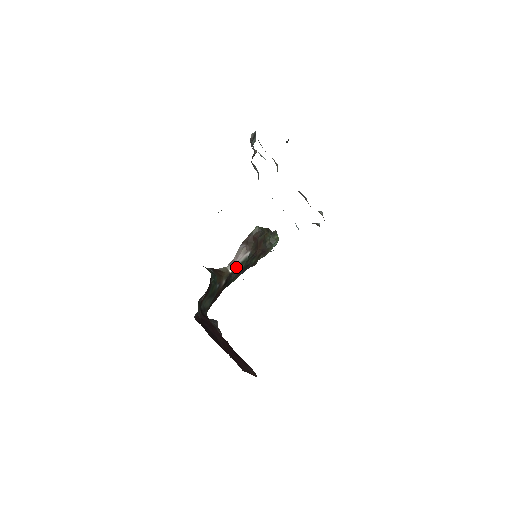
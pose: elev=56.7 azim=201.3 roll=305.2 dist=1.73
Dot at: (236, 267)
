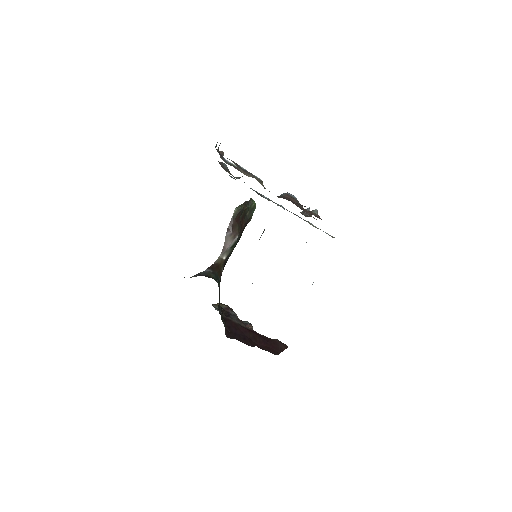
Dot at: (228, 252)
